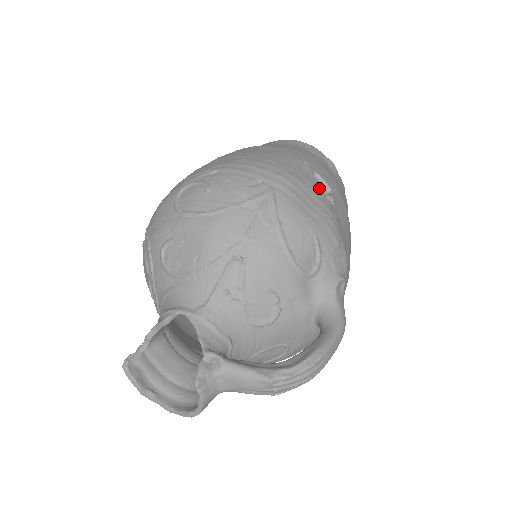
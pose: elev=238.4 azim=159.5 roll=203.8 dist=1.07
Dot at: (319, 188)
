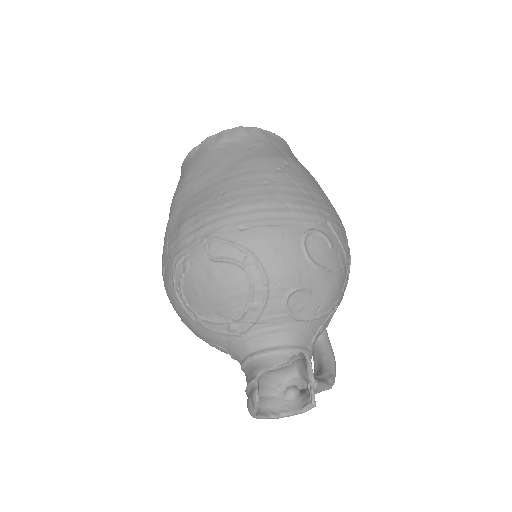
Dot at: occluded
